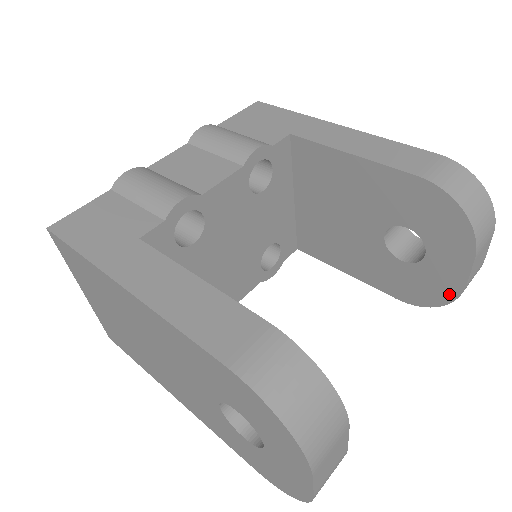
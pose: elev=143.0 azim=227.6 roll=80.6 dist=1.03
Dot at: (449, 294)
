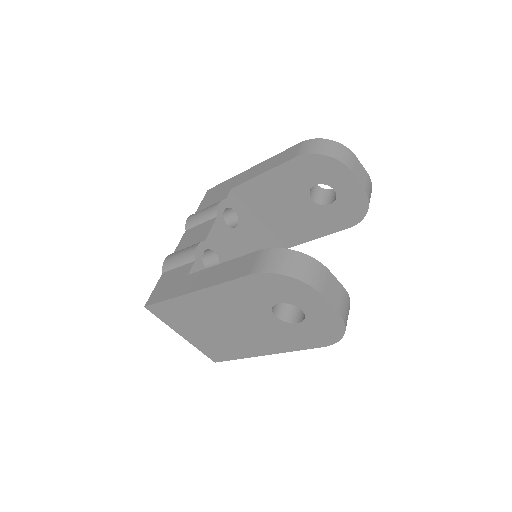
Dot at: (363, 200)
